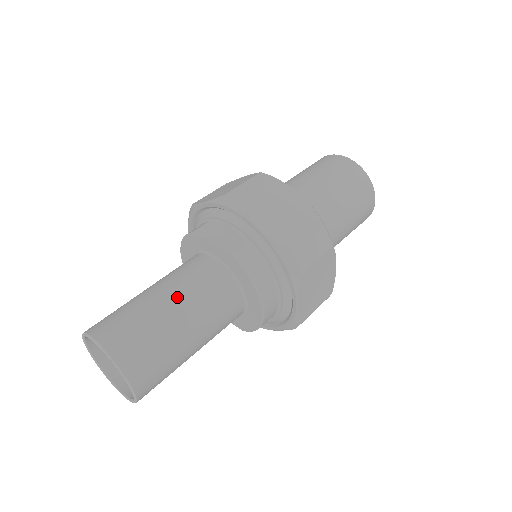
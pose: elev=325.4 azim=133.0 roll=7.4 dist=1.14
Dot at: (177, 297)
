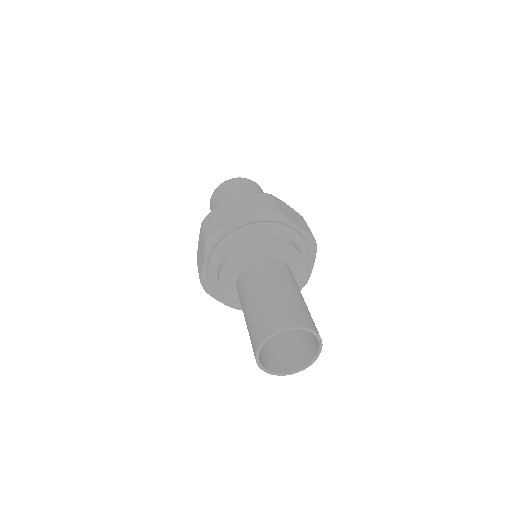
Dot at: (290, 285)
